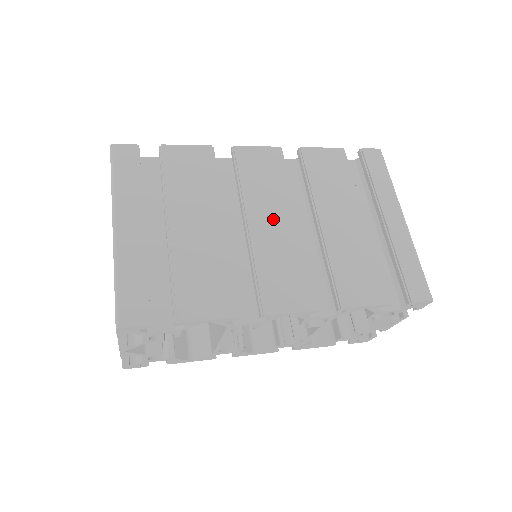
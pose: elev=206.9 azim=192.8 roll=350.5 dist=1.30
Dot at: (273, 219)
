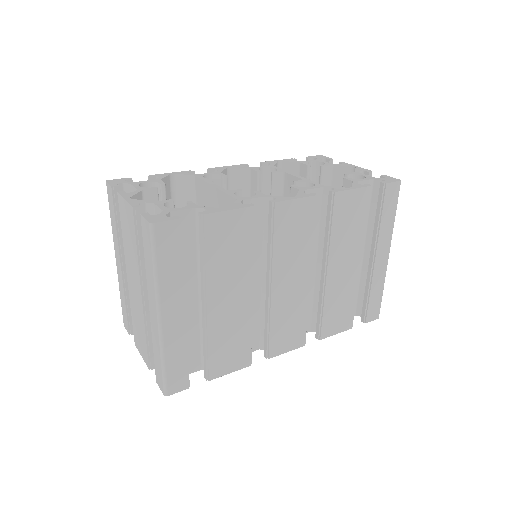
Dot at: (292, 279)
